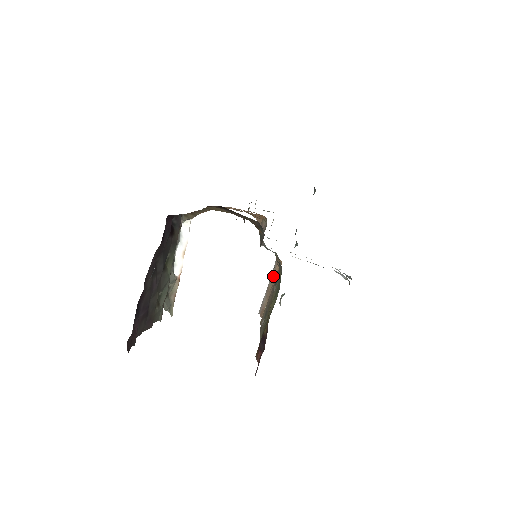
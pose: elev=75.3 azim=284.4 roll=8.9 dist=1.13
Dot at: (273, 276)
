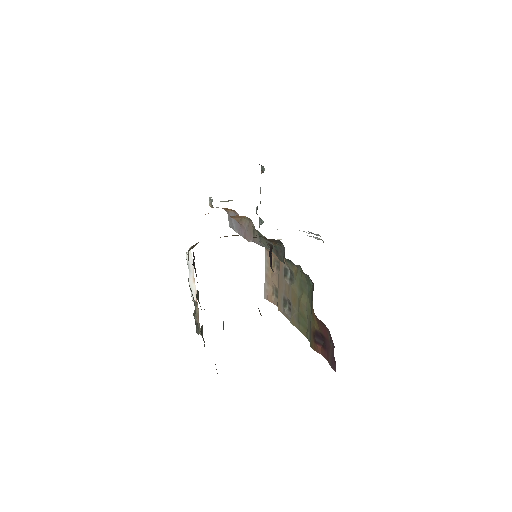
Dot at: (269, 264)
